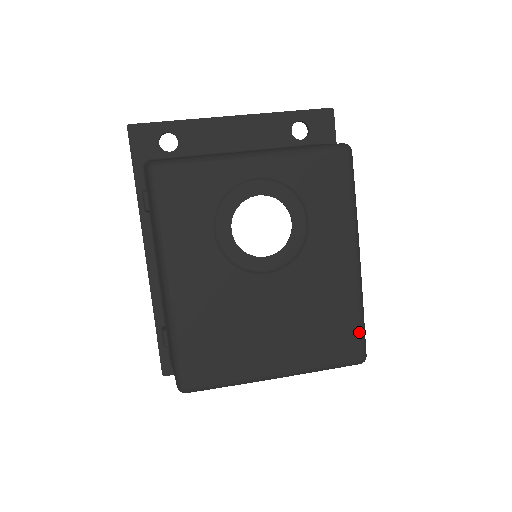
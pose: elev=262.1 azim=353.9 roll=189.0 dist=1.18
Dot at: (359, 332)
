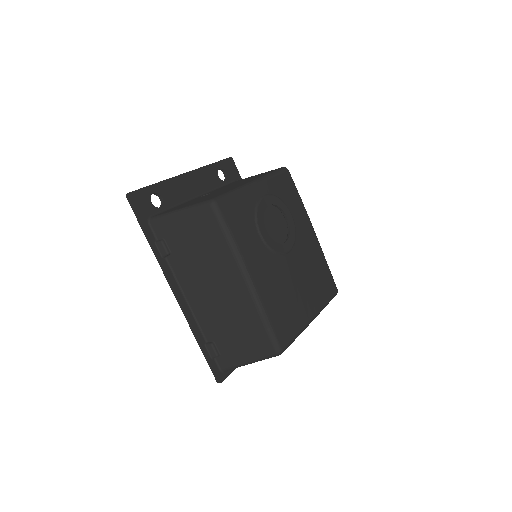
Dot at: (331, 274)
